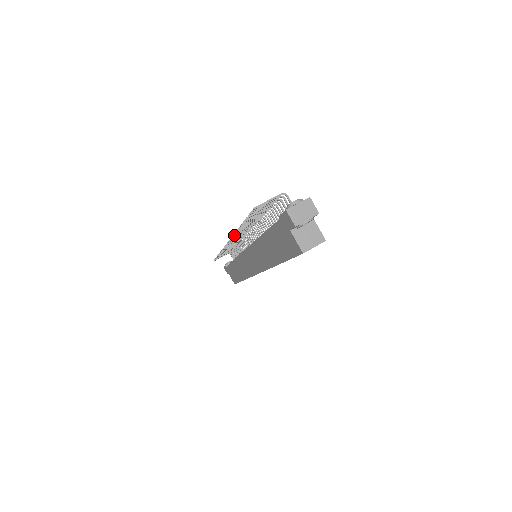
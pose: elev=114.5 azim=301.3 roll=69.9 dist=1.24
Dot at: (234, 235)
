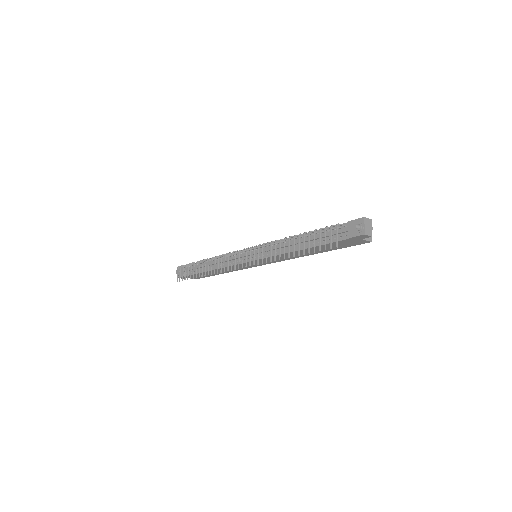
Dot at: occluded
